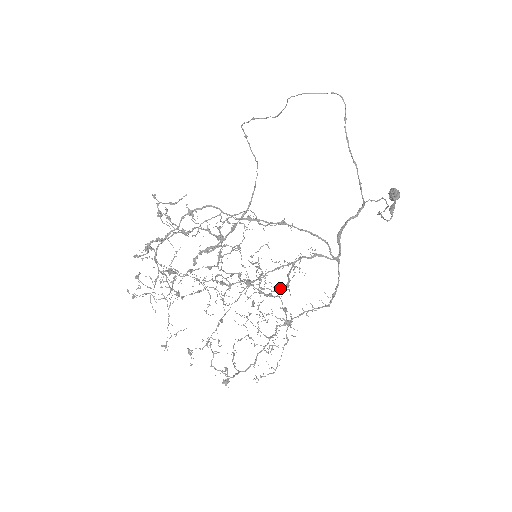
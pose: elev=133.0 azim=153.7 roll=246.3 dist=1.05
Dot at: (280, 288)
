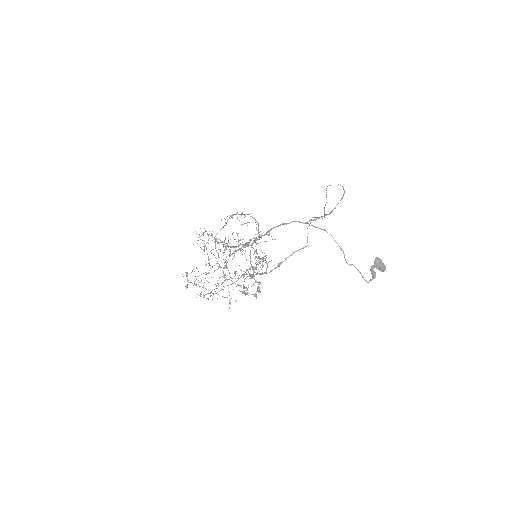
Dot at: occluded
